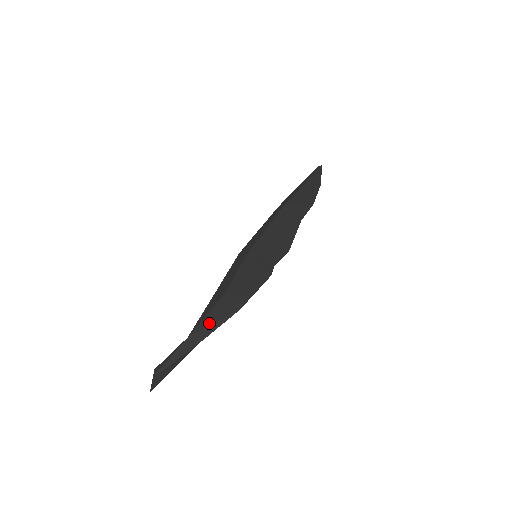
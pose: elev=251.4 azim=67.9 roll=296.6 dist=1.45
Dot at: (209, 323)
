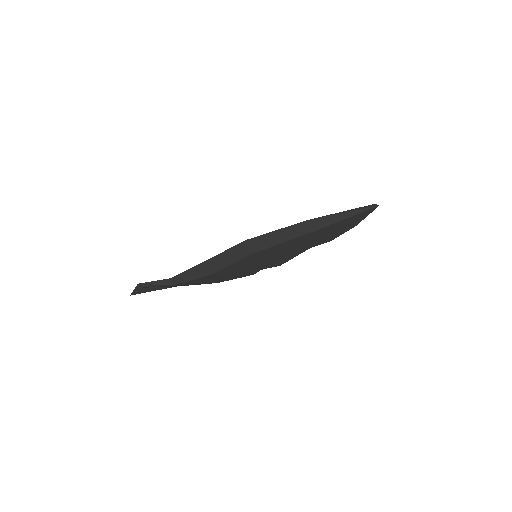
Dot at: (192, 284)
